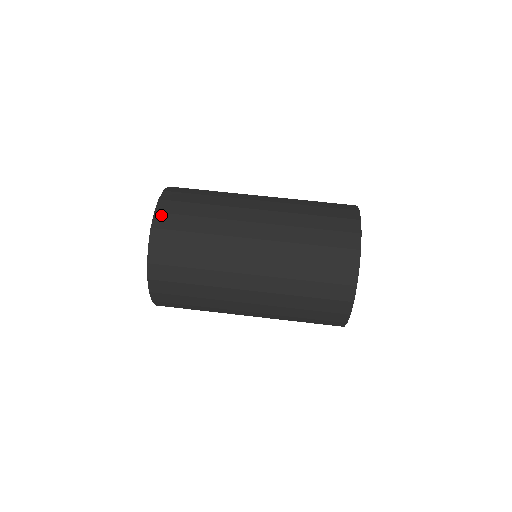
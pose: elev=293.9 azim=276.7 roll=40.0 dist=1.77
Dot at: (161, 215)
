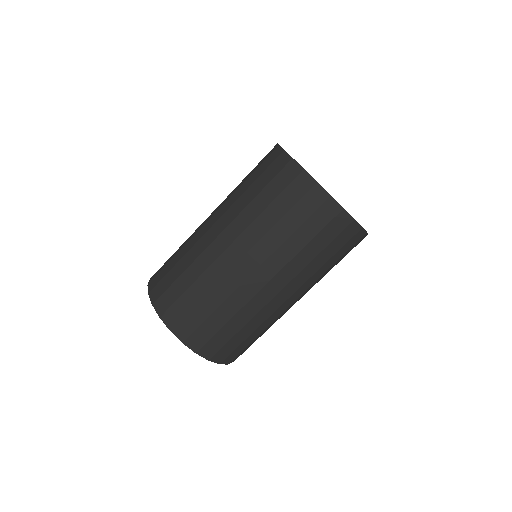
Dot at: (166, 315)
